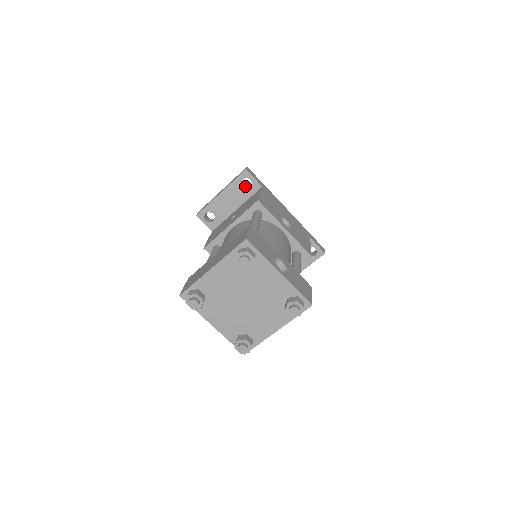
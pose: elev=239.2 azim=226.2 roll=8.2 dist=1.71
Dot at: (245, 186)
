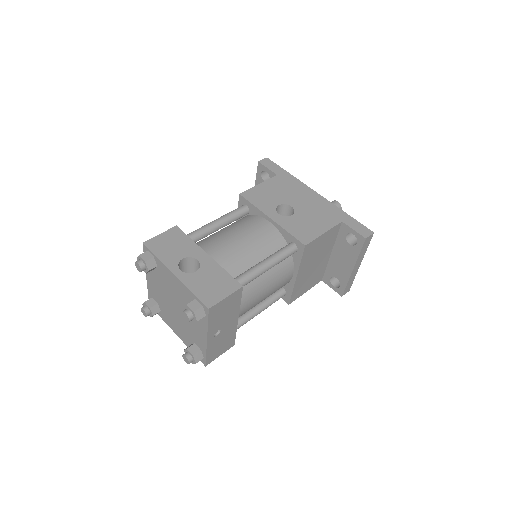
Dot at: occluded
